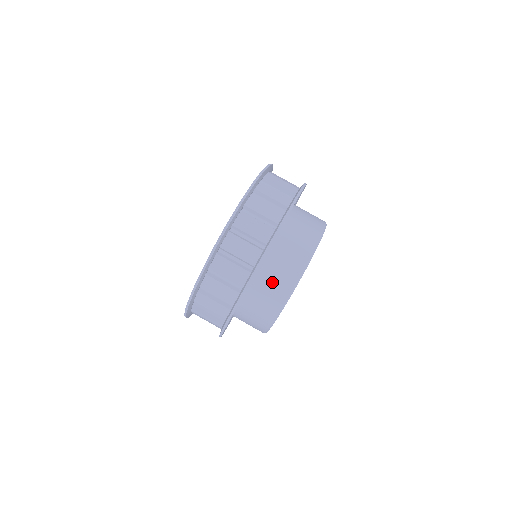
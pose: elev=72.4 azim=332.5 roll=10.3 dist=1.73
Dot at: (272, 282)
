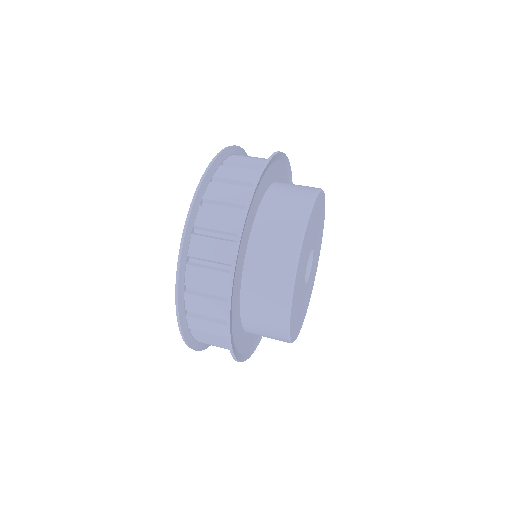
Dot at: (263, 299)
